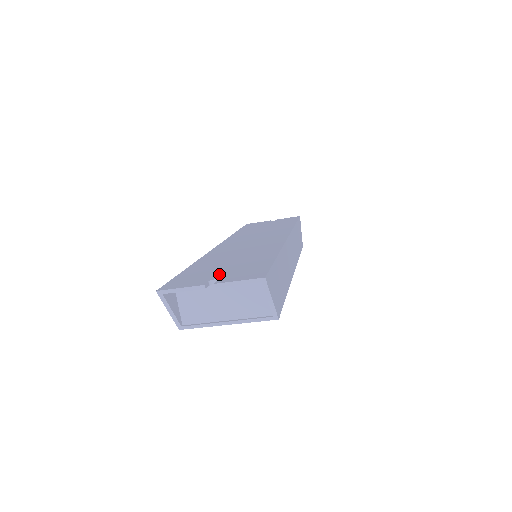
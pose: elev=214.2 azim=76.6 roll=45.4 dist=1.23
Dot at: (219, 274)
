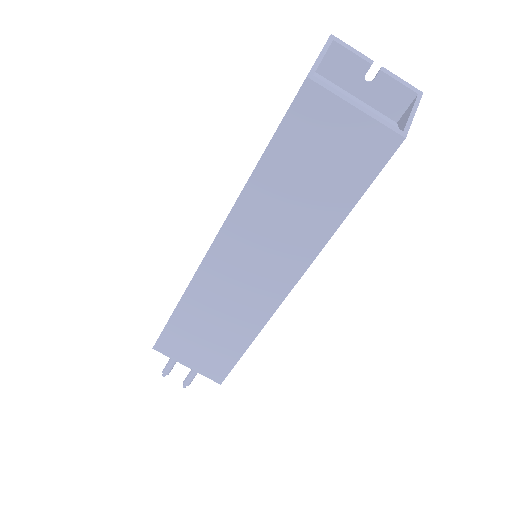
Dot at: (356, 98)
